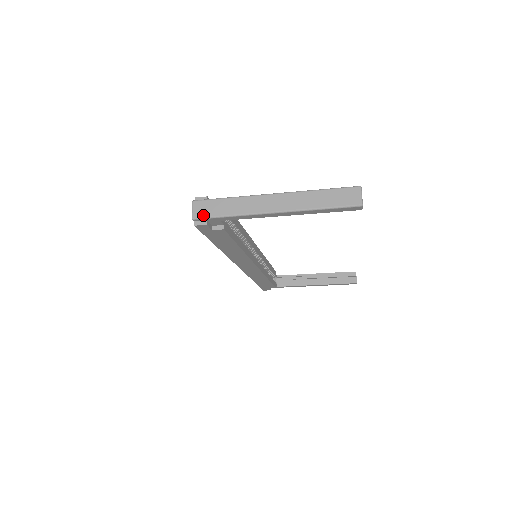
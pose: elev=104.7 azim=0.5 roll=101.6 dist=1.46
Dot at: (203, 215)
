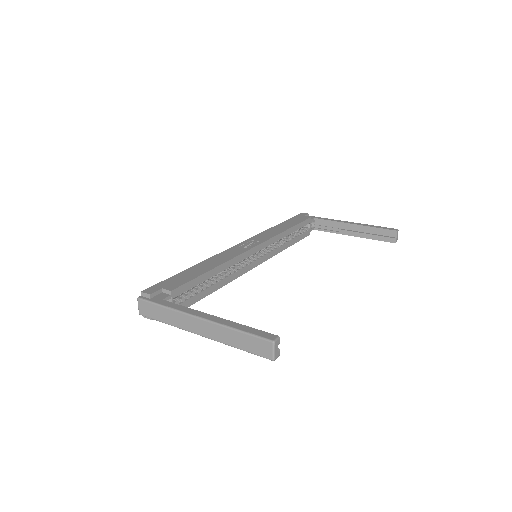
Dot at: (146, 315)
